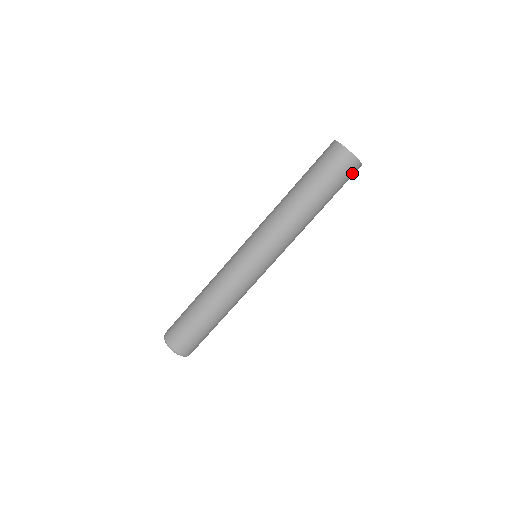
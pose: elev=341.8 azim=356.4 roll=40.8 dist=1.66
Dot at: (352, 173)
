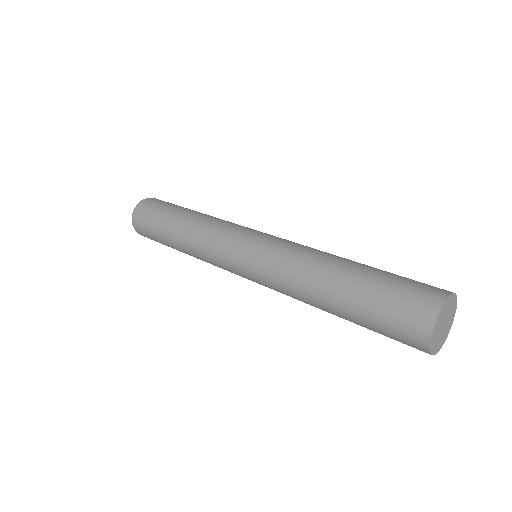
Dot at: (409, 344)
